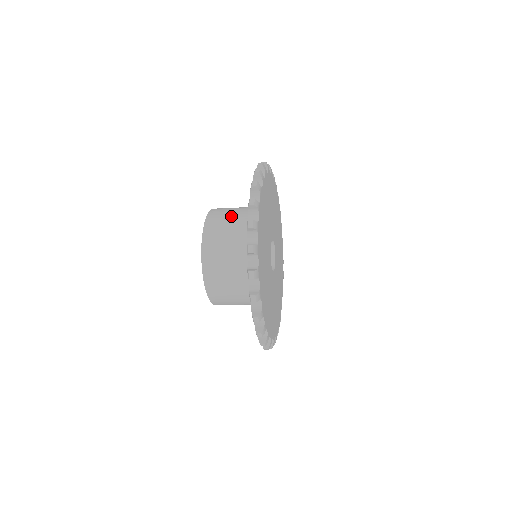
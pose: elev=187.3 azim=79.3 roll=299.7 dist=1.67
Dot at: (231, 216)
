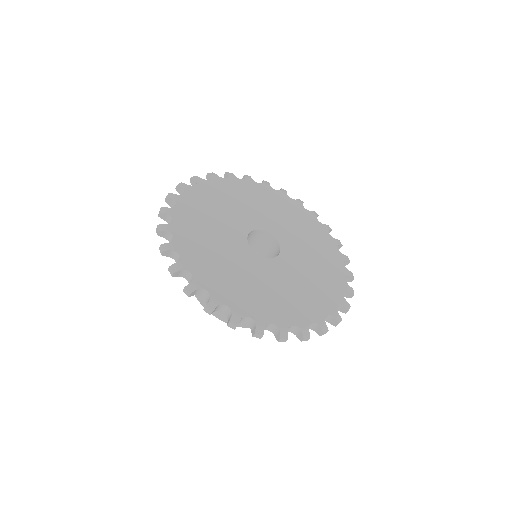
Dot at: occluded
